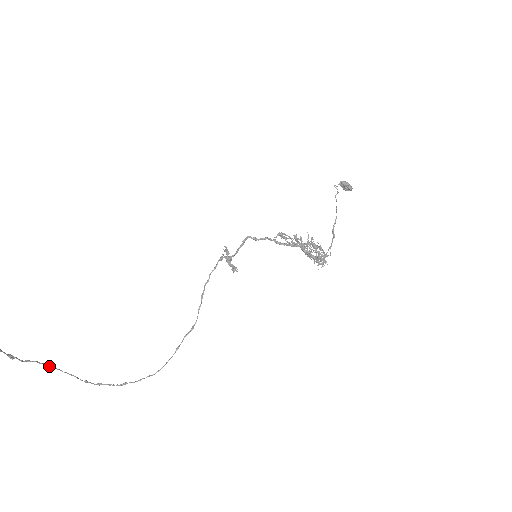
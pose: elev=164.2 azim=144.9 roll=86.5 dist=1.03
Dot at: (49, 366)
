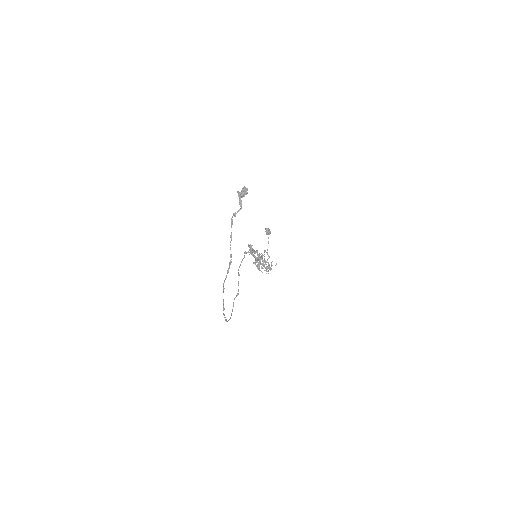
Dot at: (224, 288)
